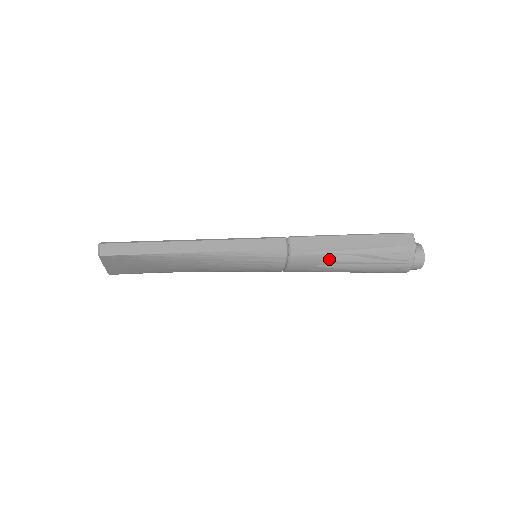
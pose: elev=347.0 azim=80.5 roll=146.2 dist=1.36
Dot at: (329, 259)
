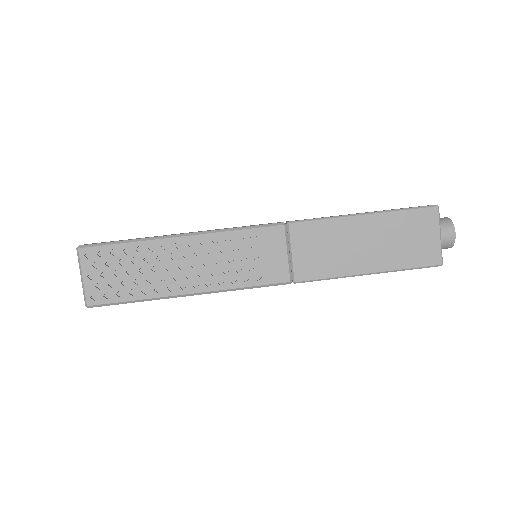
Dot at: occluded
